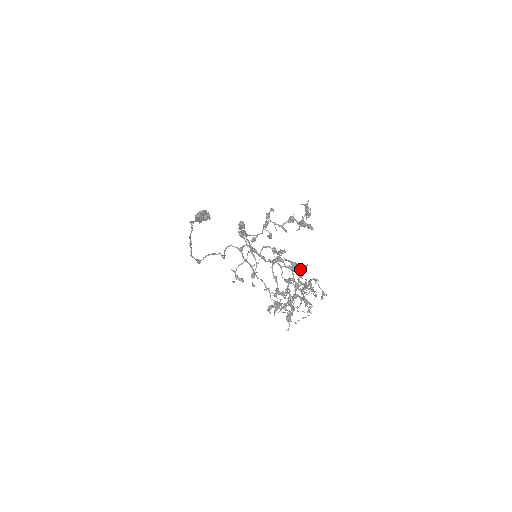
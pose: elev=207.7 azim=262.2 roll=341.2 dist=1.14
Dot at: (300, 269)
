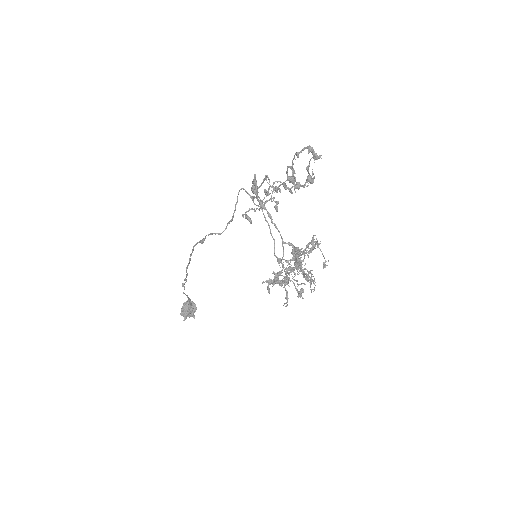
Dot at: occluded
